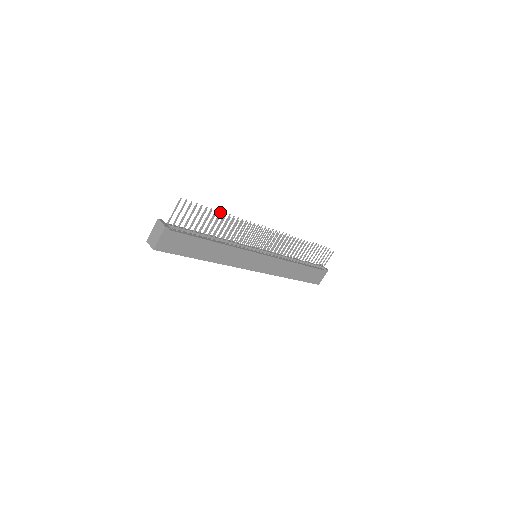
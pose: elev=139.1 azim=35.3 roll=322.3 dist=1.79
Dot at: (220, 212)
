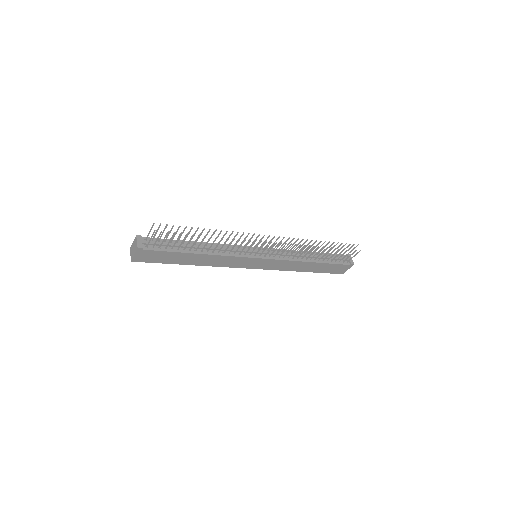
Dot at: (203, 229)
